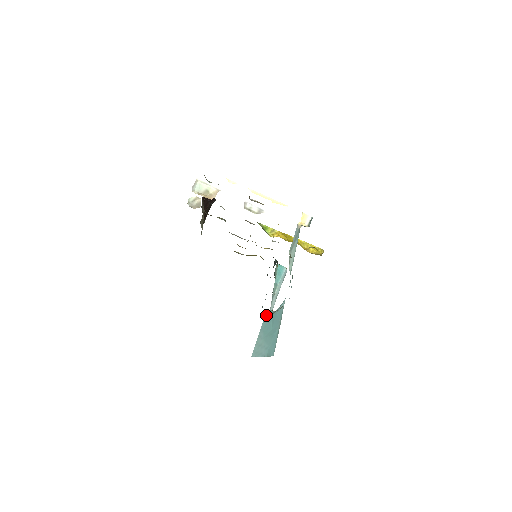
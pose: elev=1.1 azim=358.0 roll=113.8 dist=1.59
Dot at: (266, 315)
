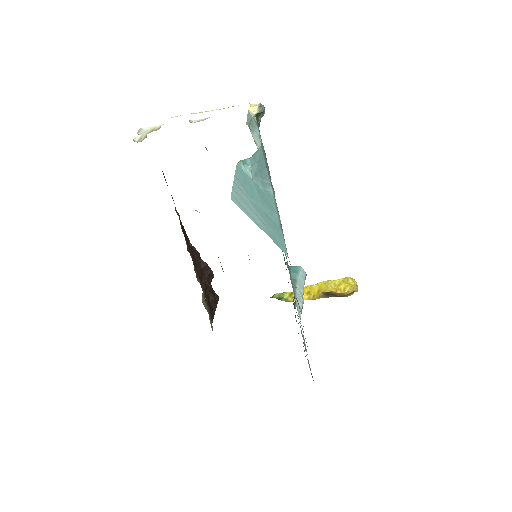
Dot at: (239, 168)
